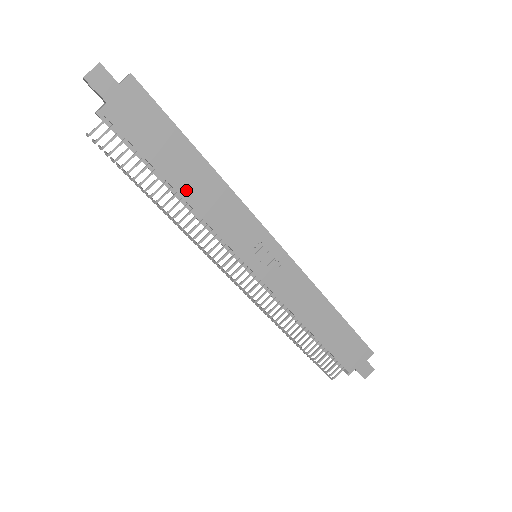
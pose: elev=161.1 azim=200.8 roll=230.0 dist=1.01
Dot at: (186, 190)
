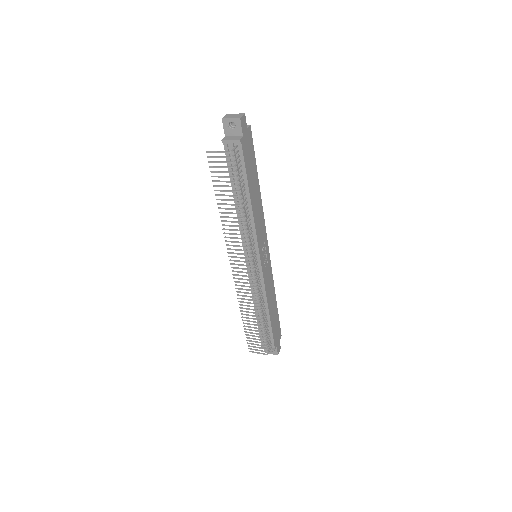
Dot at: (253, 201)
